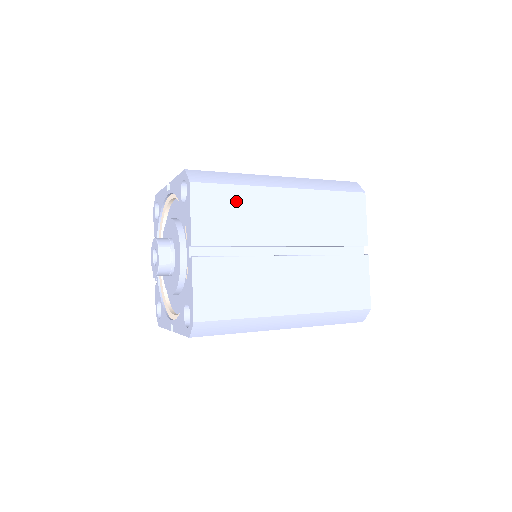
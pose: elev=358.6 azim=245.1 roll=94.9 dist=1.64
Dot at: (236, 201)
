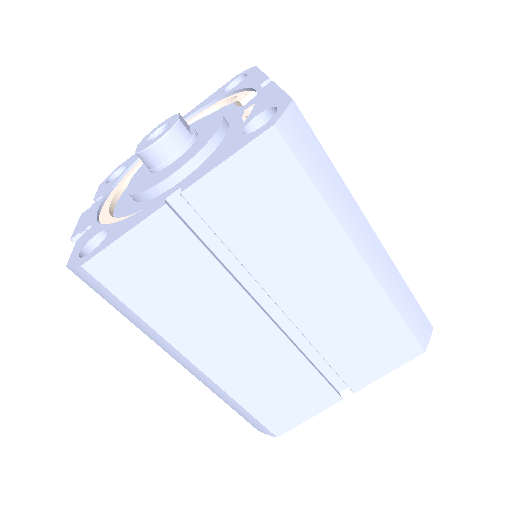
Dot at: occluded
